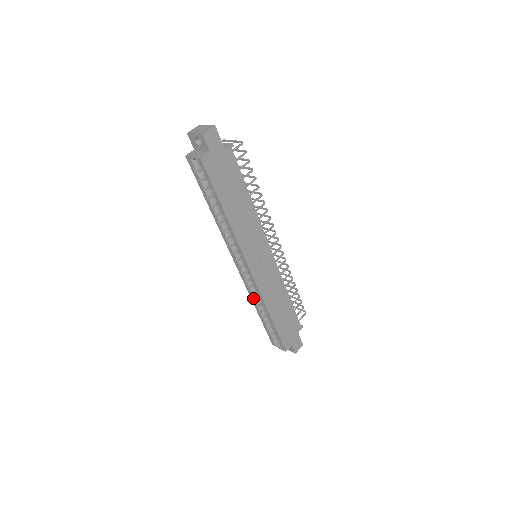
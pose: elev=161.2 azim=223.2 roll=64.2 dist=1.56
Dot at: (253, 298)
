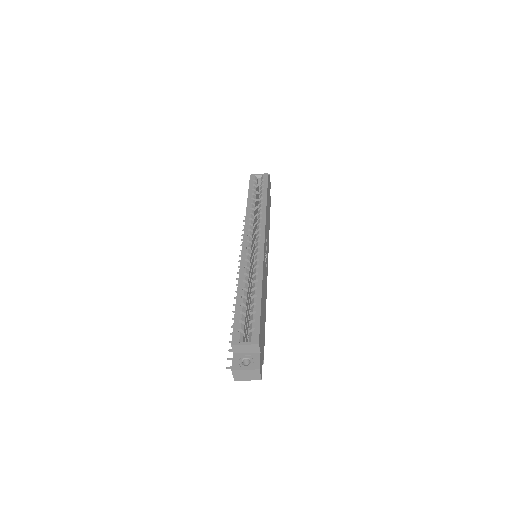
Dot at: (243, 274)
